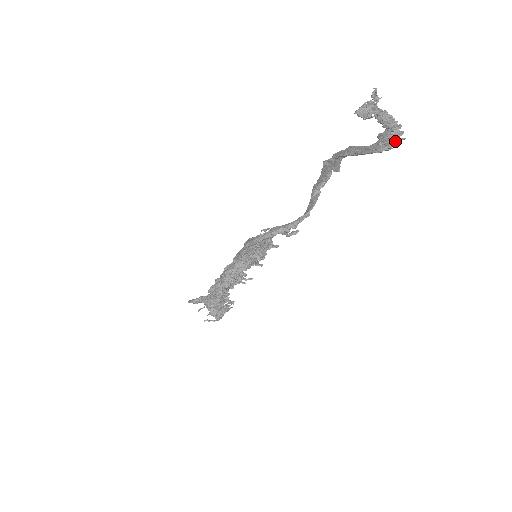
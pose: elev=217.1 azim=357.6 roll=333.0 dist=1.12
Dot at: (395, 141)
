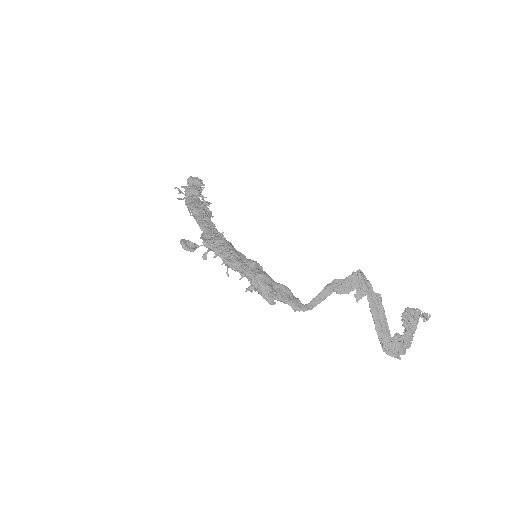
Dot at: (395, 356)
